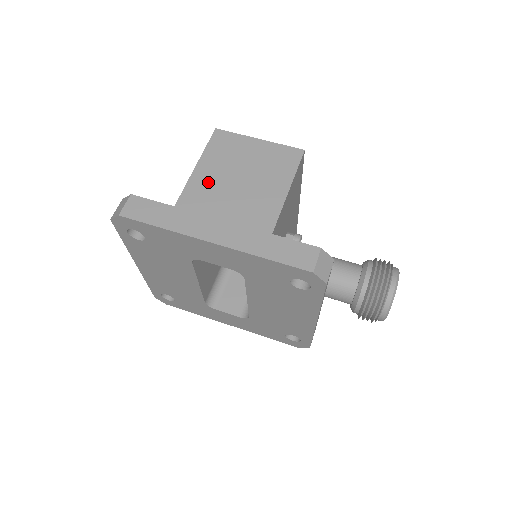
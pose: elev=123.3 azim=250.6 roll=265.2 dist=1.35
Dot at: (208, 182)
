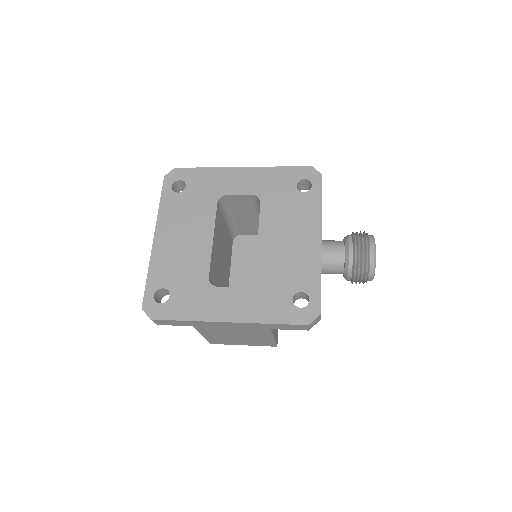
Dot at: occluded
